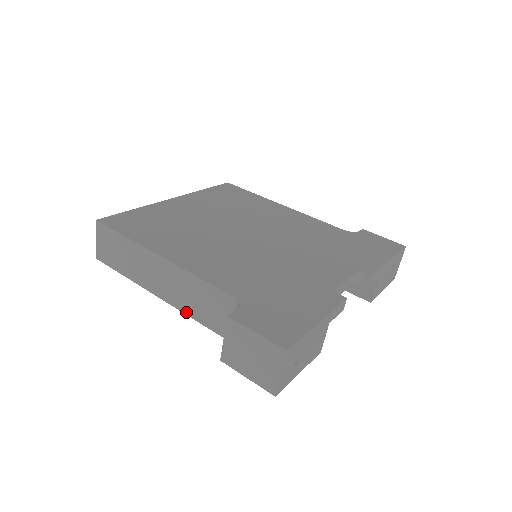
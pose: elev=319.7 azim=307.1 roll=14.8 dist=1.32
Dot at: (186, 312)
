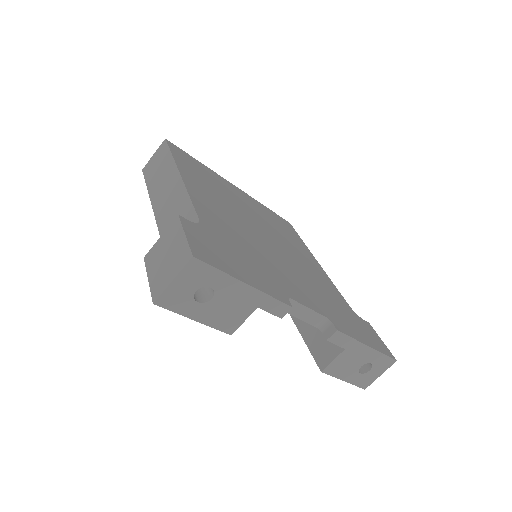
Dot at: (160, 227)
